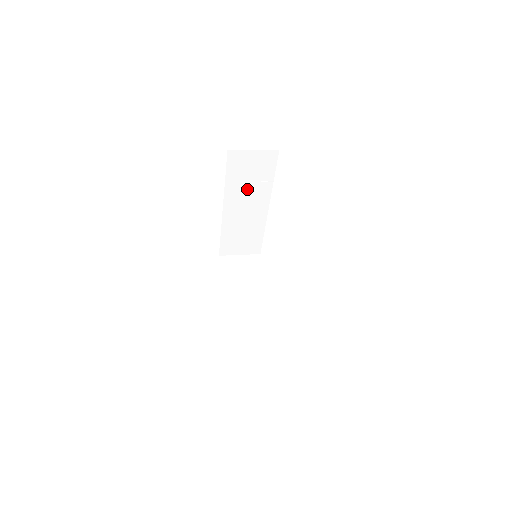
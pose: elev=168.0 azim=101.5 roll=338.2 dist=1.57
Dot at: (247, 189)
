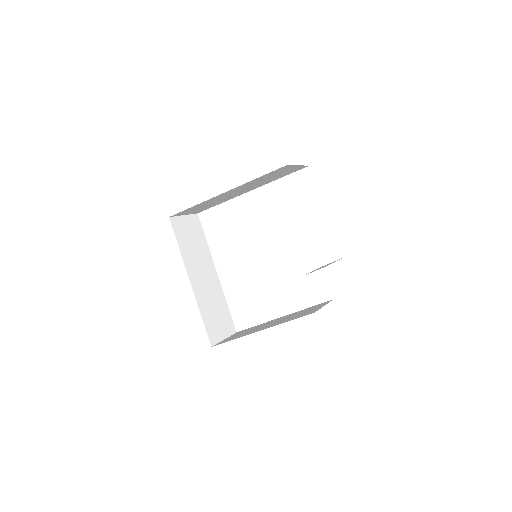
Dot at: (257, 183)
